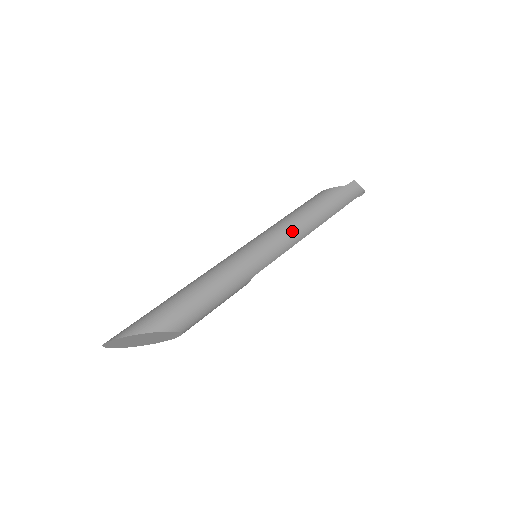
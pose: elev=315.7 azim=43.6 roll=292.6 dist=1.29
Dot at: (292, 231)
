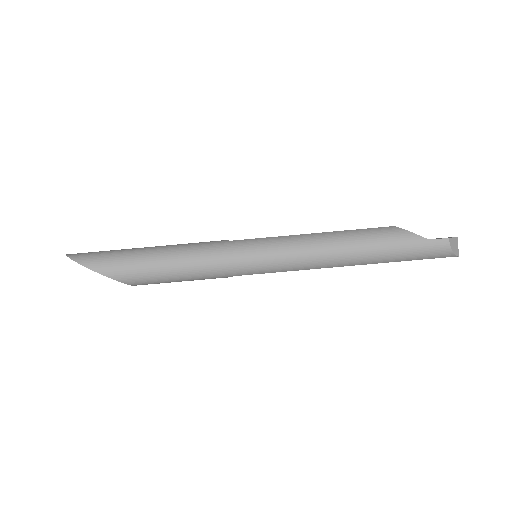
Dot at: (309, 257)
